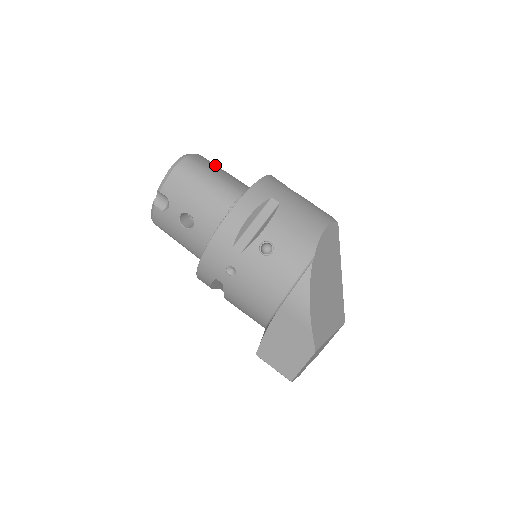
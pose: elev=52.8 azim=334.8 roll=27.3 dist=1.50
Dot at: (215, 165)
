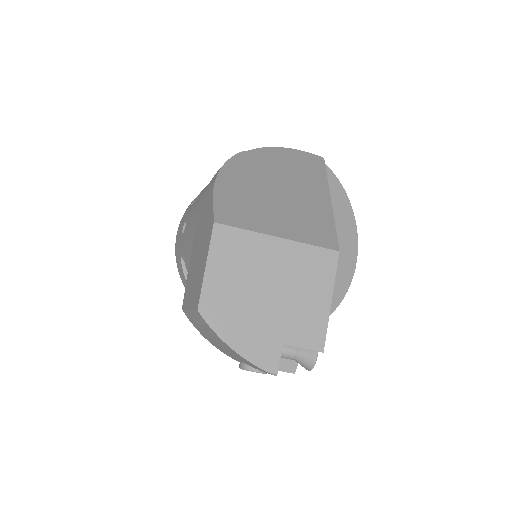
Dot at: occluded
